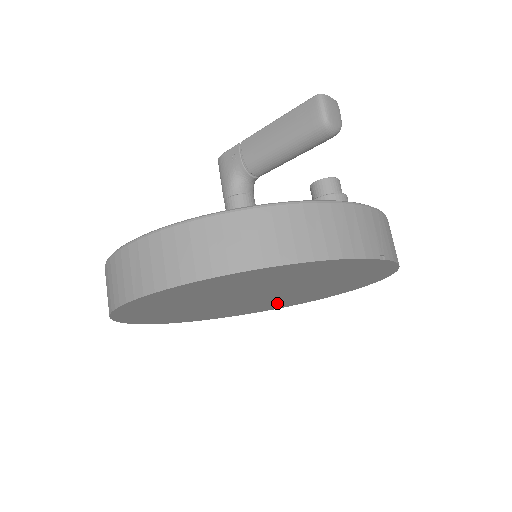
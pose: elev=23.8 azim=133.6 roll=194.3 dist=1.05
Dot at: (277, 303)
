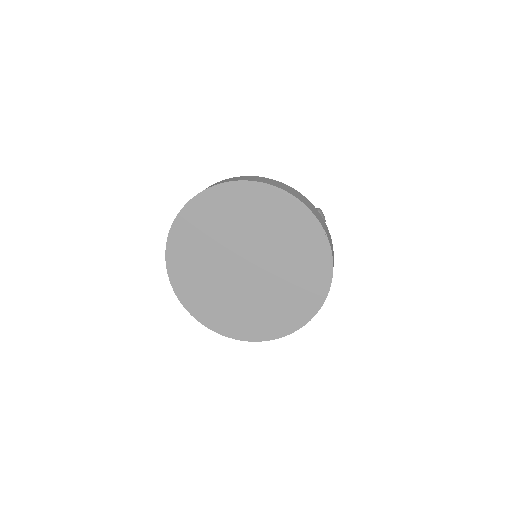
Dot at: (247, 312)
